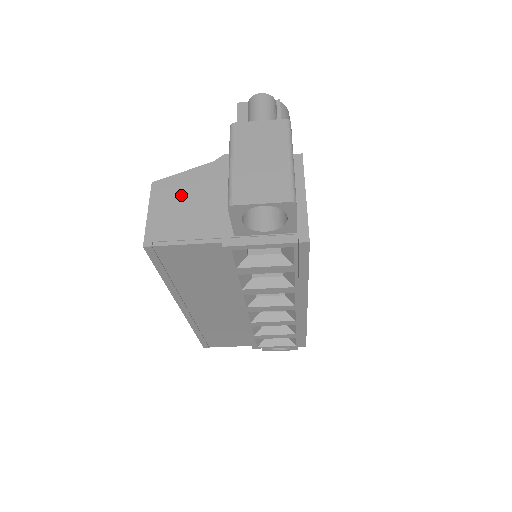
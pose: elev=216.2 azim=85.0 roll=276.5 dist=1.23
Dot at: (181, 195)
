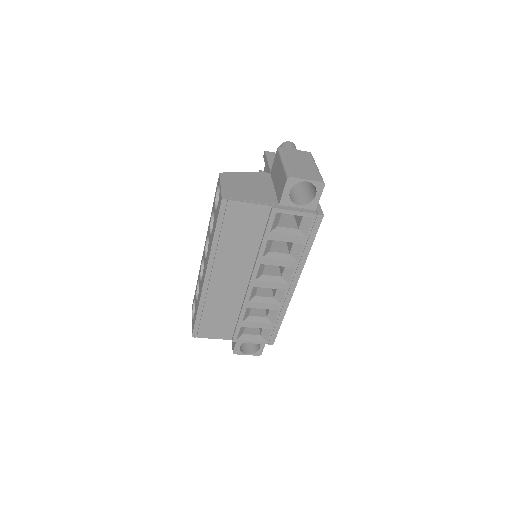
Dot at: (240, 182)
